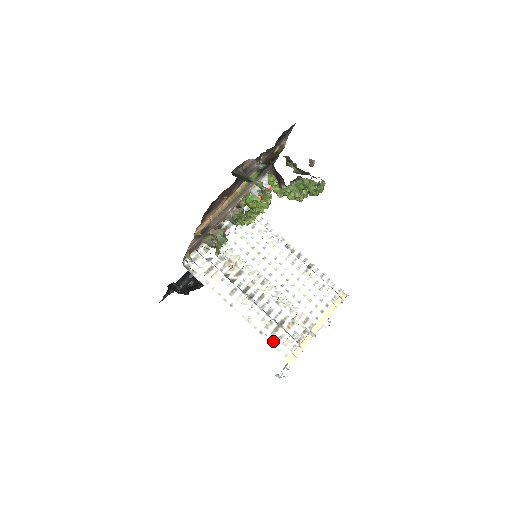
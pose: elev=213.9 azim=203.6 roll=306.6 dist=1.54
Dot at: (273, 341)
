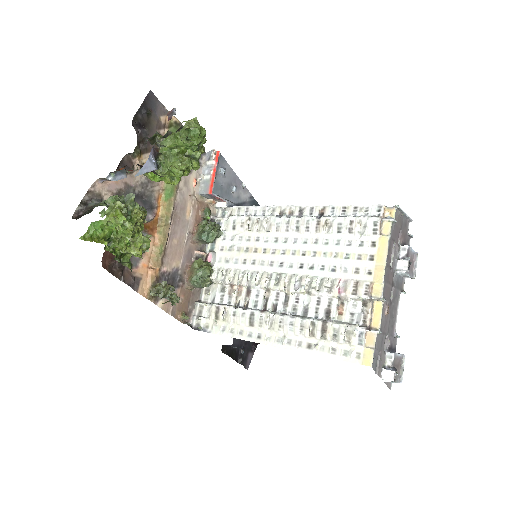
Dot at: (330, 347)
